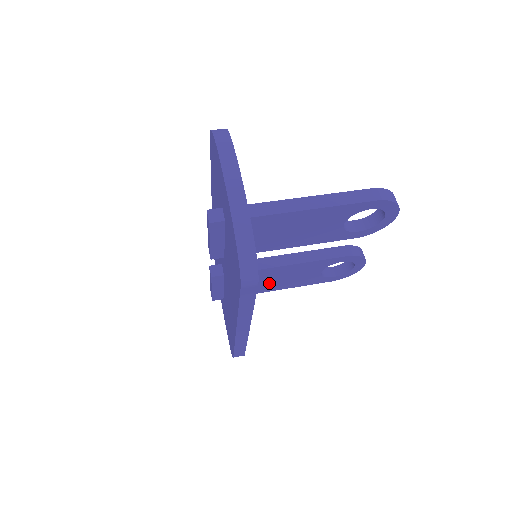
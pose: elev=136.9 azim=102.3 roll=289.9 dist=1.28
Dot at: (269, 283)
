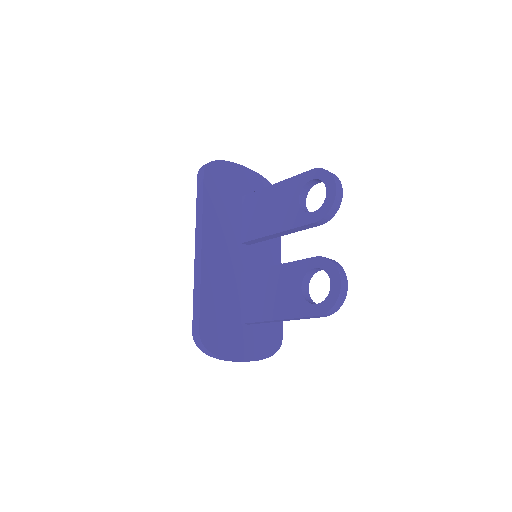
Dot at: (263, 301)
